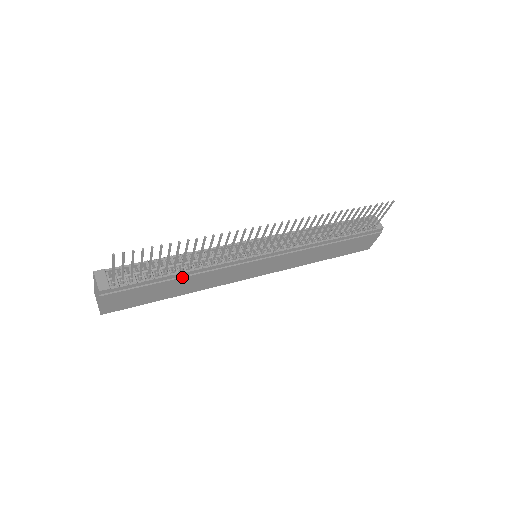
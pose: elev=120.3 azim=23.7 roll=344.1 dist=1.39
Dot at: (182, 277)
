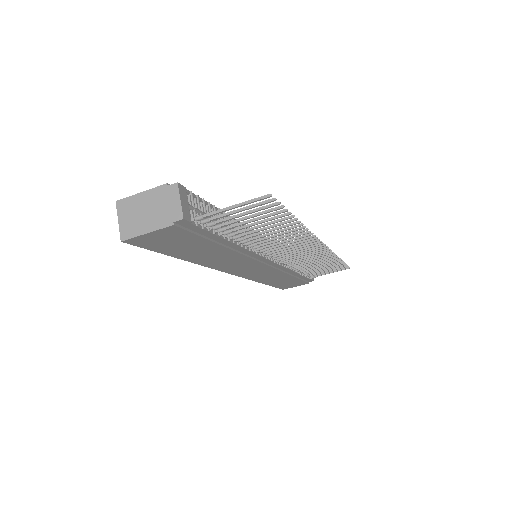
Dot at: (229, 248)
